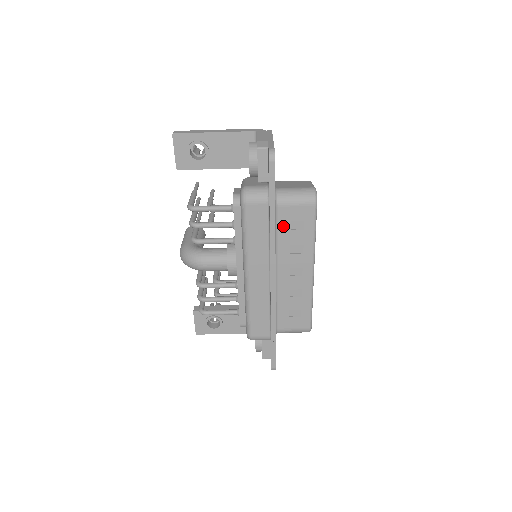
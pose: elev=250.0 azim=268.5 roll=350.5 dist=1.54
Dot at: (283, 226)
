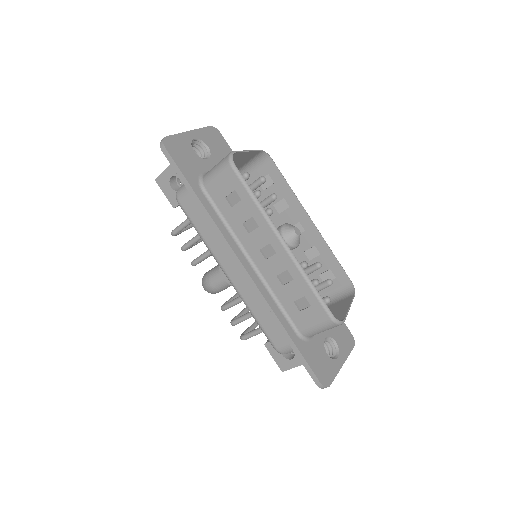
Dot at: (223, 207)
